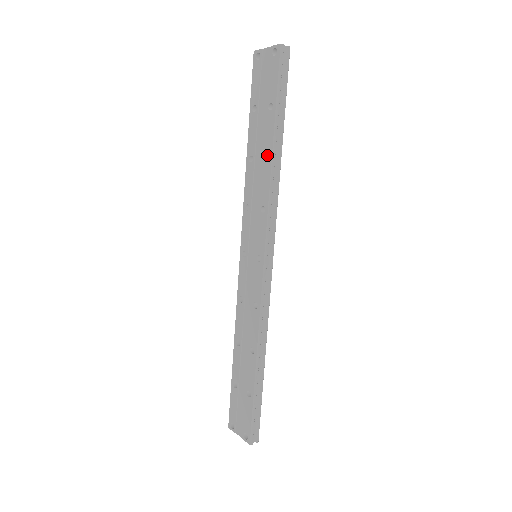
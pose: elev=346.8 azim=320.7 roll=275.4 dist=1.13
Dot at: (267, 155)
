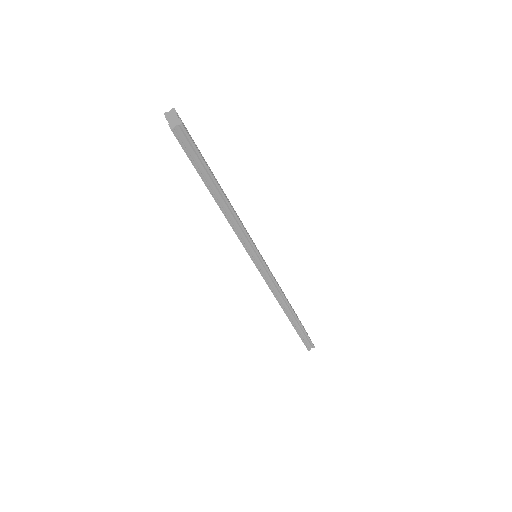
Dot at: (218, 205)
